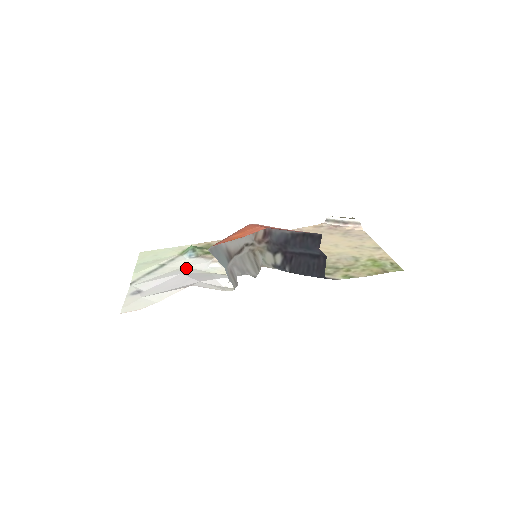
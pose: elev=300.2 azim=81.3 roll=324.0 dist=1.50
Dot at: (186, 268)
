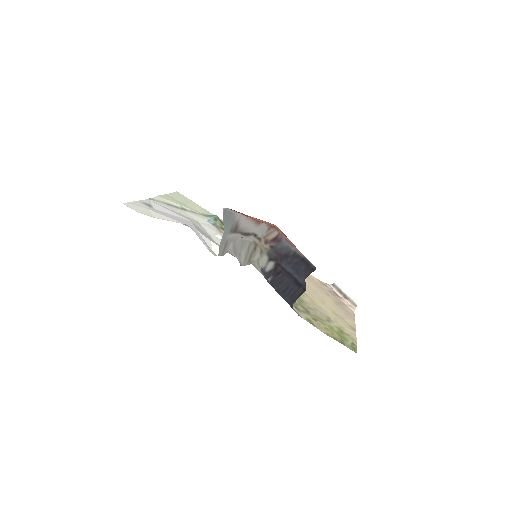
Dot at: (198, 223)
